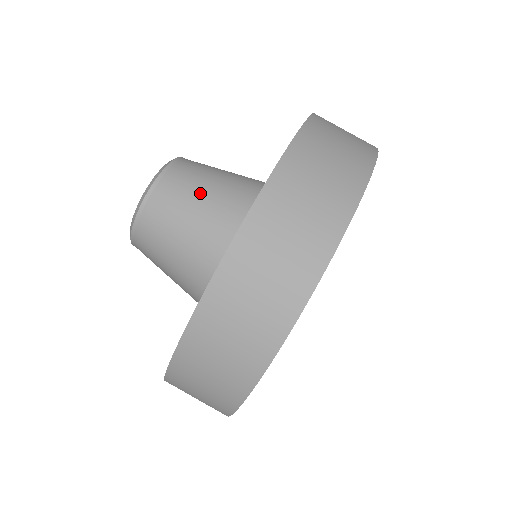
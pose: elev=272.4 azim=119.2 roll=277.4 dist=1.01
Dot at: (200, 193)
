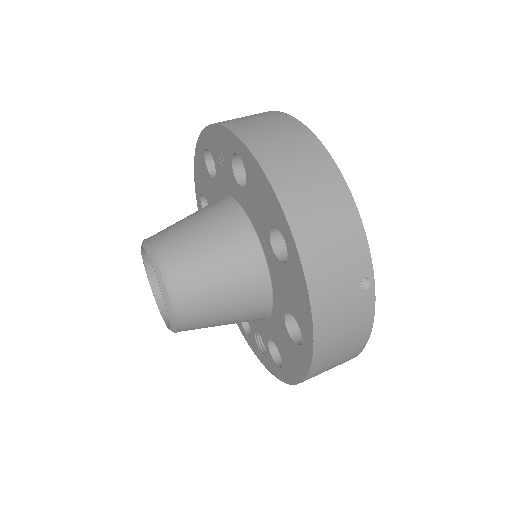
Dot at: occluded
